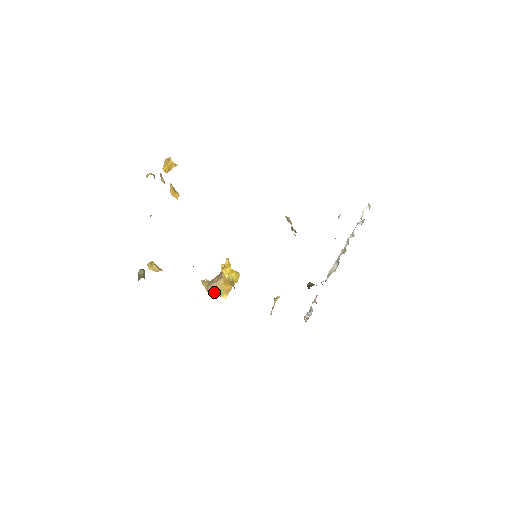
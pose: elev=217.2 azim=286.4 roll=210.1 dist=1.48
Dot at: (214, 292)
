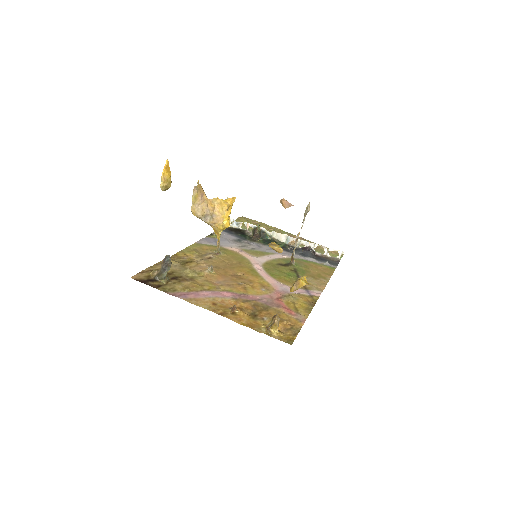
Dot at: occluded
